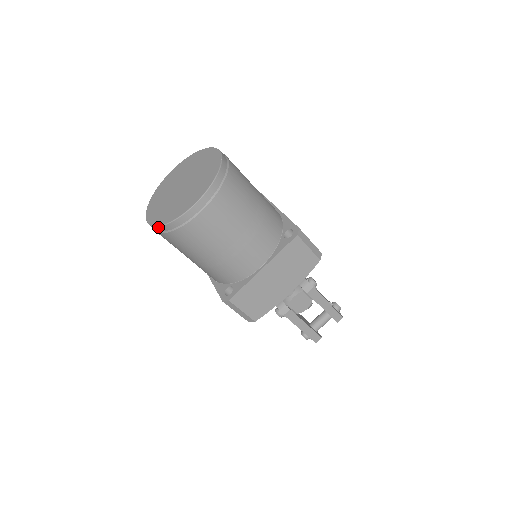
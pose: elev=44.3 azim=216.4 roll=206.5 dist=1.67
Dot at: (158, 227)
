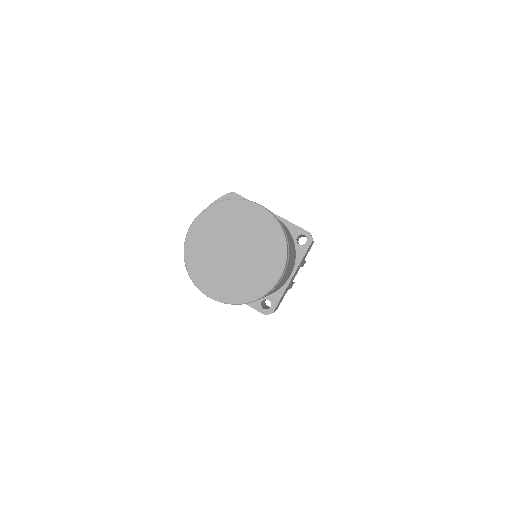
Dot at: occluded
